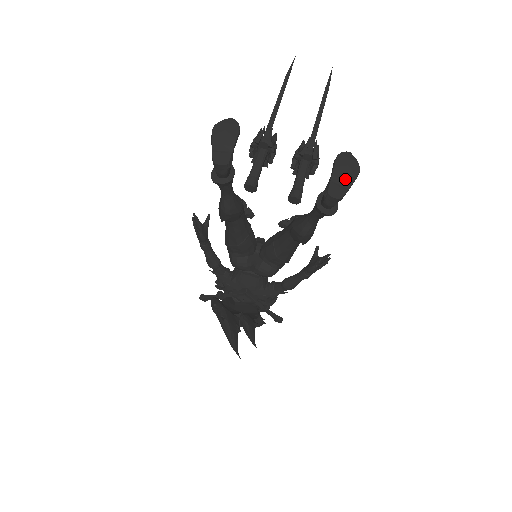
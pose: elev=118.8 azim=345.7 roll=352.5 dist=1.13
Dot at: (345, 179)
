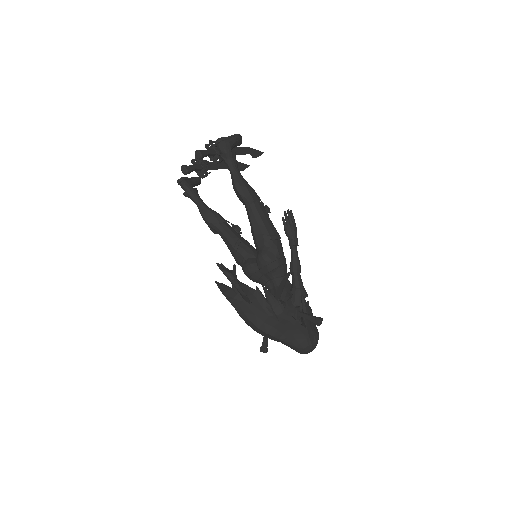
Dot at: (229, 139)
